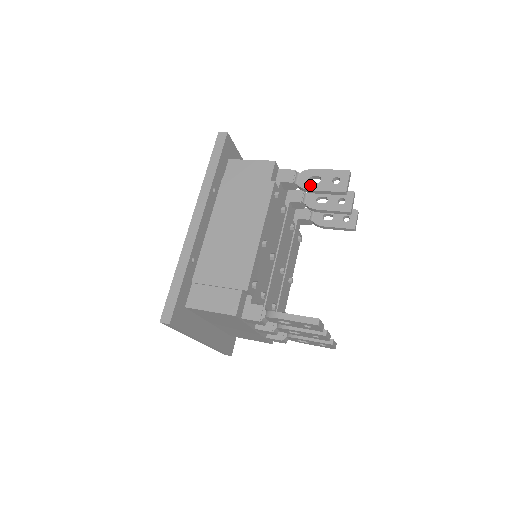
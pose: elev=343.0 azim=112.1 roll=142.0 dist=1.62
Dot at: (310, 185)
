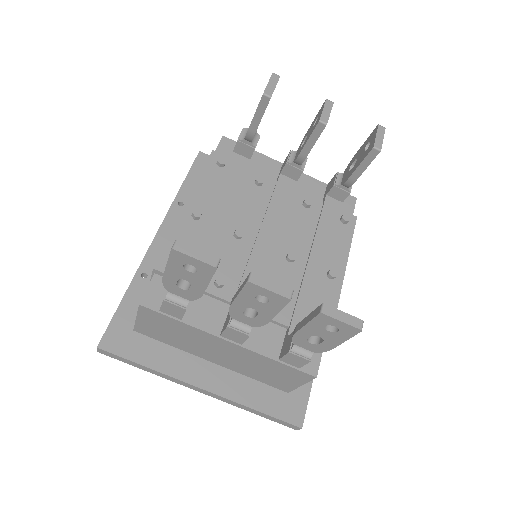
Dot at: occluded
